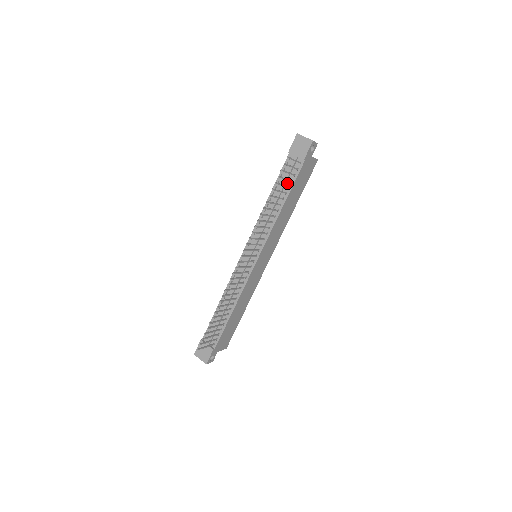
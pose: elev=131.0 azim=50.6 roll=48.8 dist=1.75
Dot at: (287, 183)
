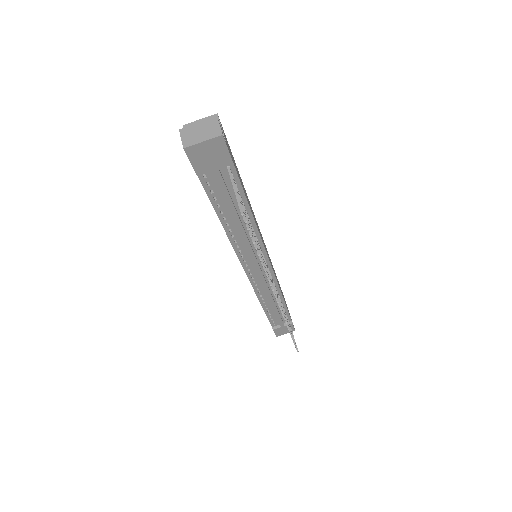
Dot at: (233, 198)
